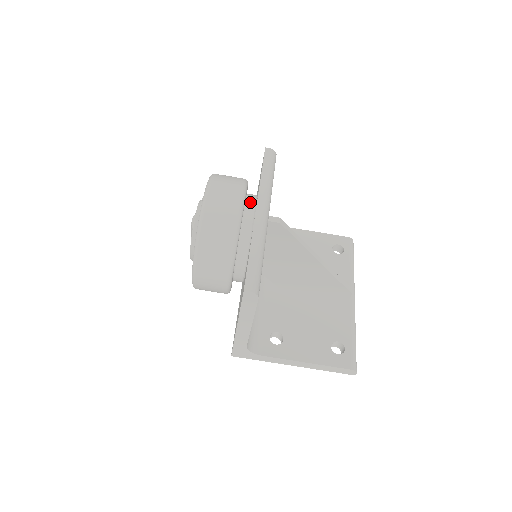
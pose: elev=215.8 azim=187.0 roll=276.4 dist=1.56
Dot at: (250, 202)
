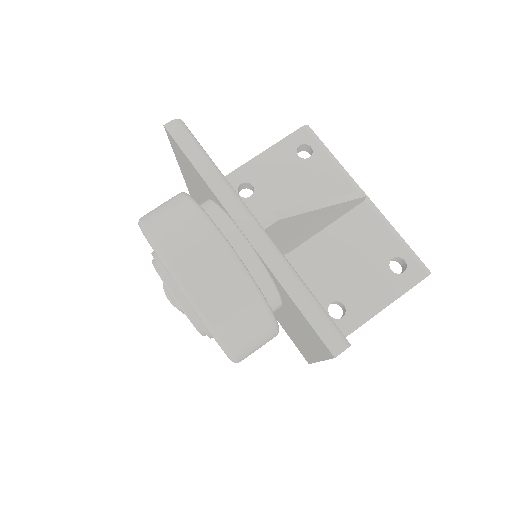
Dot at: (225, 228)
